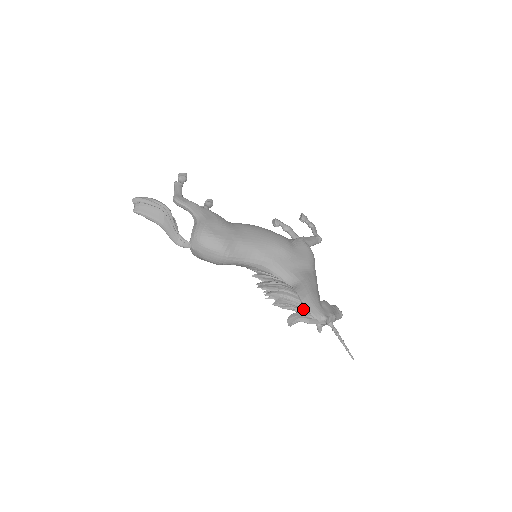
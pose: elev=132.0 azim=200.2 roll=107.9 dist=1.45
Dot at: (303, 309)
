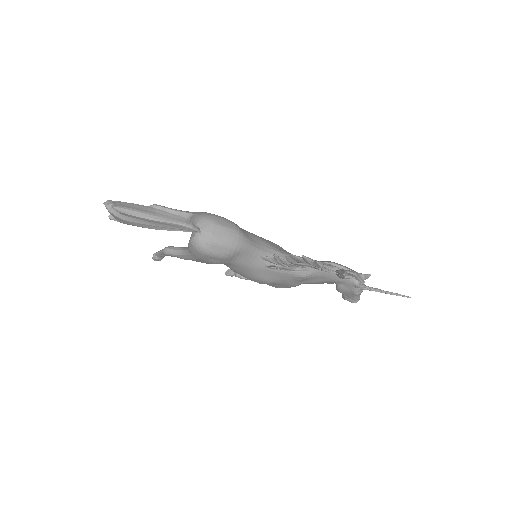
Dot at: (340, 268)
